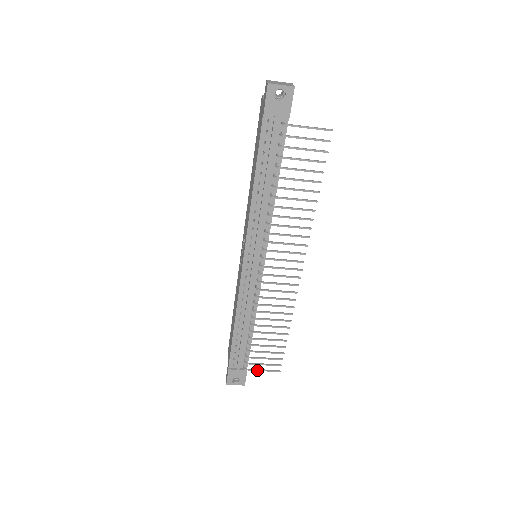
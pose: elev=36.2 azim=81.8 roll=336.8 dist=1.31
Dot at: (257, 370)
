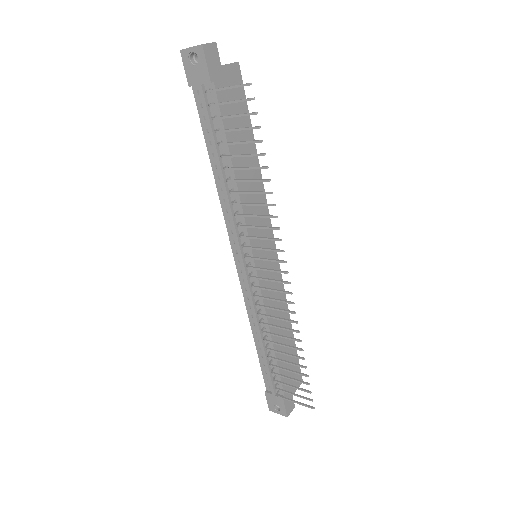
Dot at: (289, 400)
